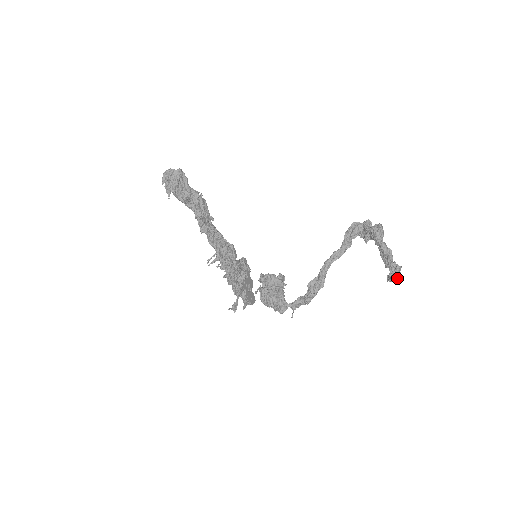
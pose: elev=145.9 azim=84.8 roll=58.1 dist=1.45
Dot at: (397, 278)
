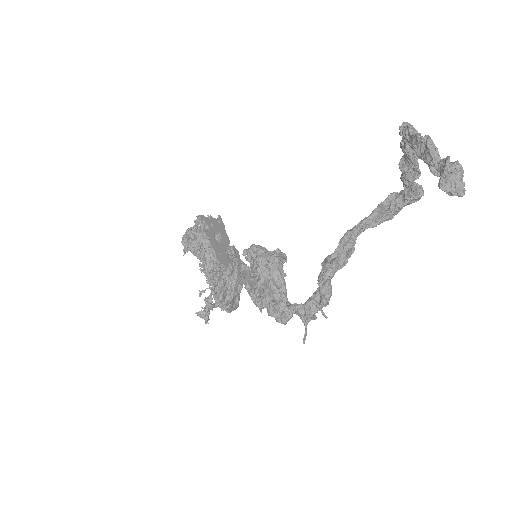
Dot at: (458, 184)
